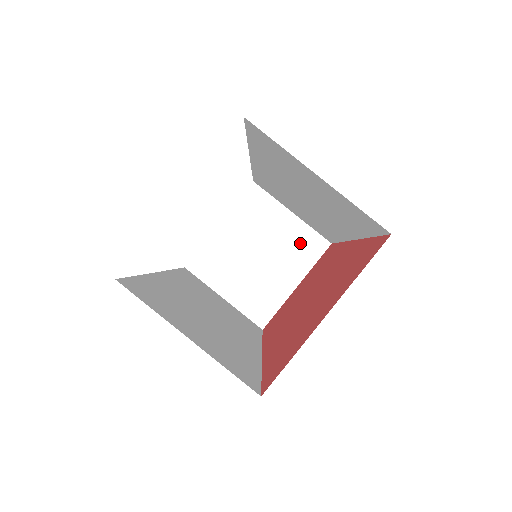
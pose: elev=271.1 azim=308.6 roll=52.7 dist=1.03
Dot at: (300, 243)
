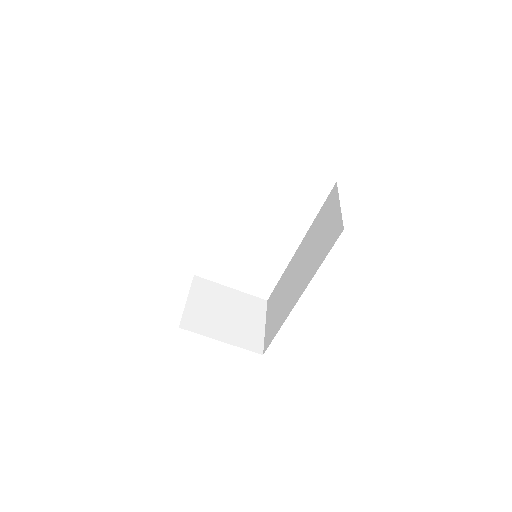
Dot at: (250, 335)
